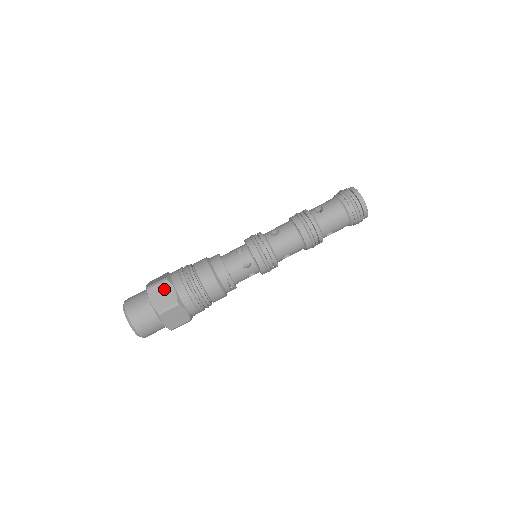
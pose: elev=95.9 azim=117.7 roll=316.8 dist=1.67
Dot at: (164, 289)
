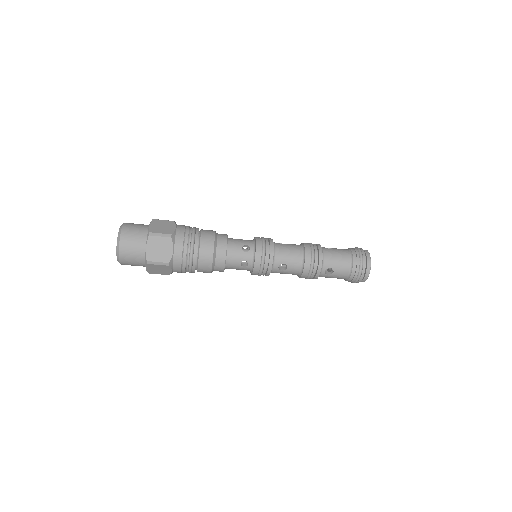
Dot at: (163, 268)
